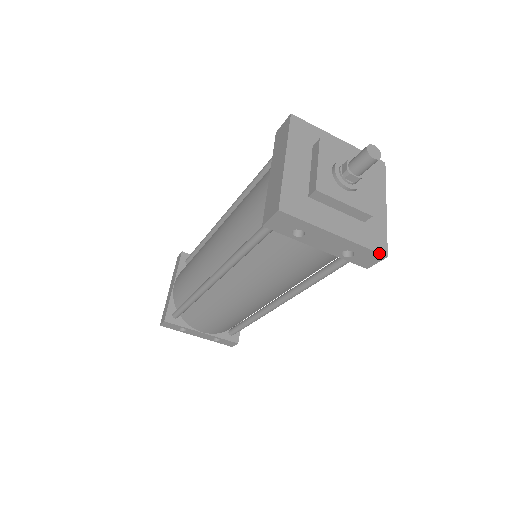
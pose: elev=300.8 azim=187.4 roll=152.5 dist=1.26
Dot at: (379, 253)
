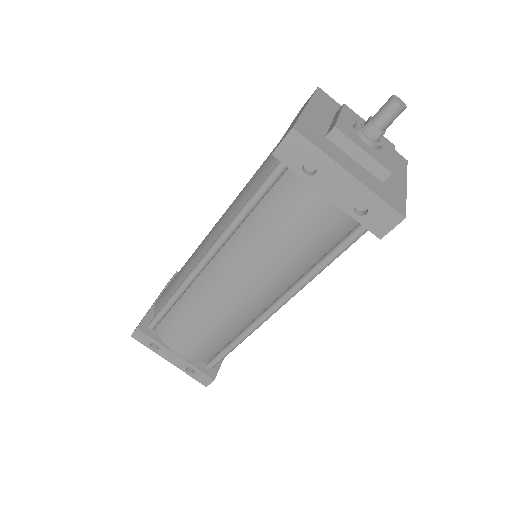
Dot at: (396, 210)
